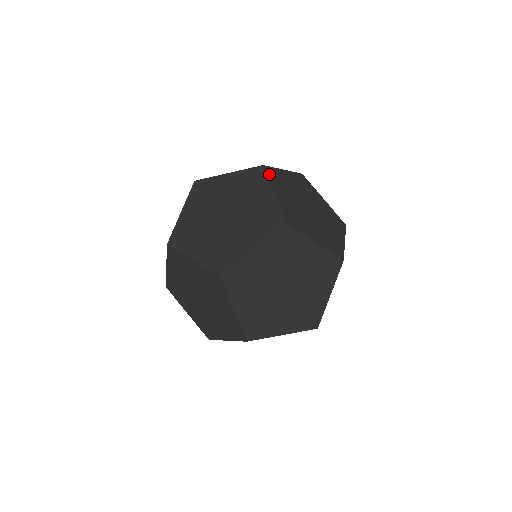
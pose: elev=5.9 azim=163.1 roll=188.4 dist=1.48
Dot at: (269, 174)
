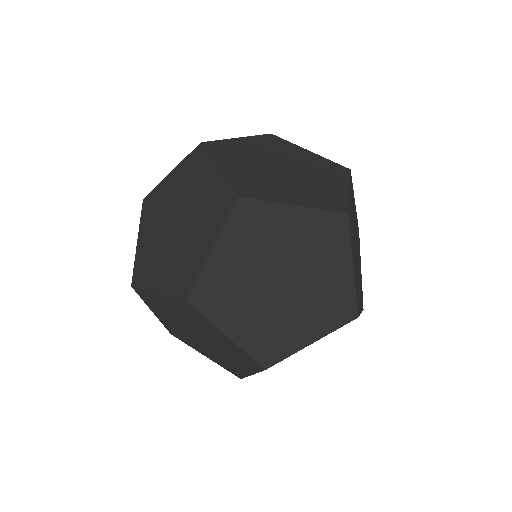
Dot at: (350, 228)
